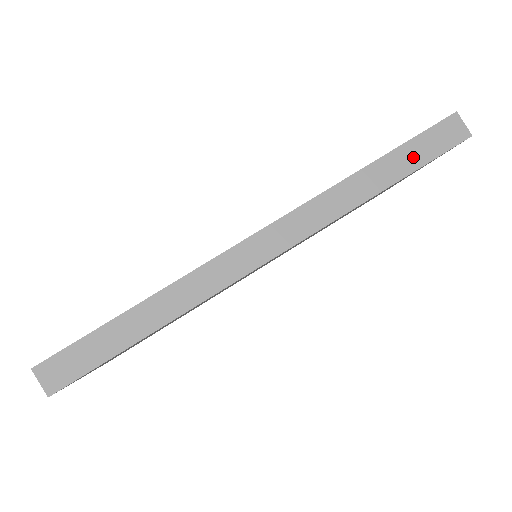
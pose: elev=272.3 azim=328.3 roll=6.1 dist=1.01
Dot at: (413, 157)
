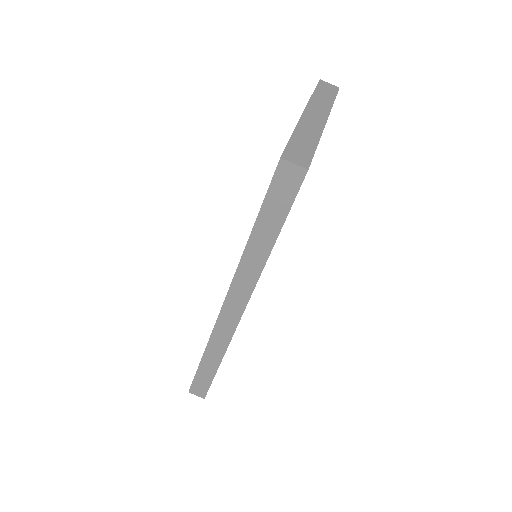
Dot at: (274, 216)
